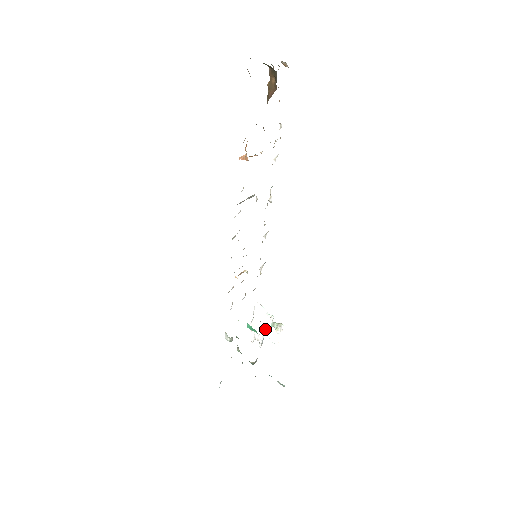
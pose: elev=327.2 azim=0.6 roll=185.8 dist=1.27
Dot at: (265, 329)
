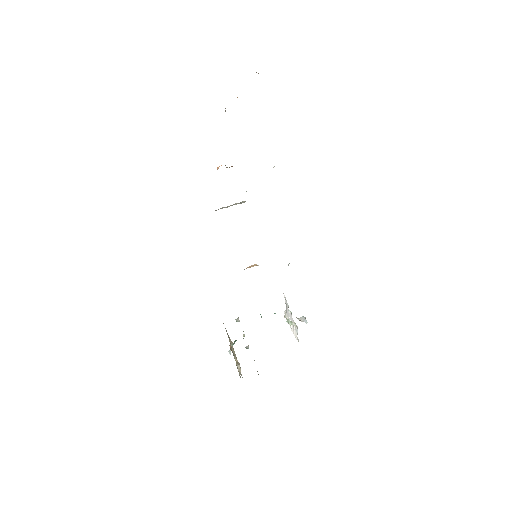
Dot at: occluded
